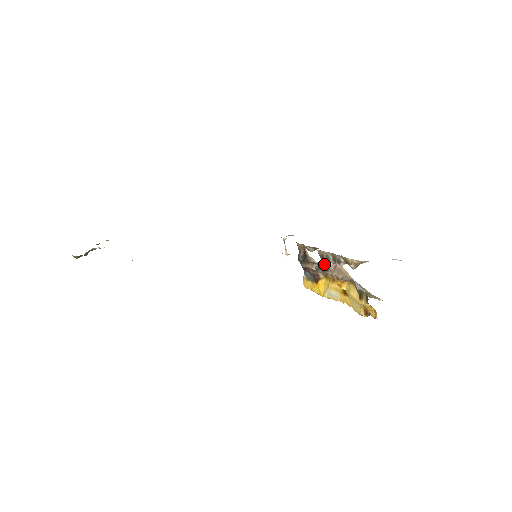
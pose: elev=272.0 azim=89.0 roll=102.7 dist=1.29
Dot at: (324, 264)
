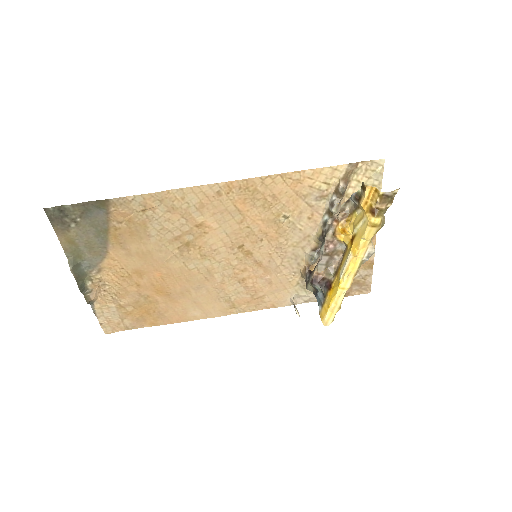
Dot at: (324, 233)
